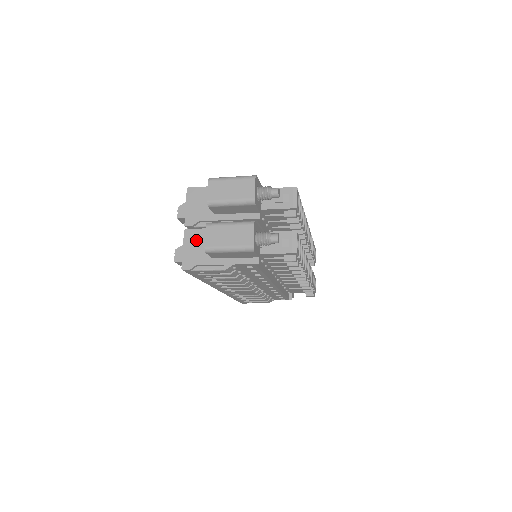
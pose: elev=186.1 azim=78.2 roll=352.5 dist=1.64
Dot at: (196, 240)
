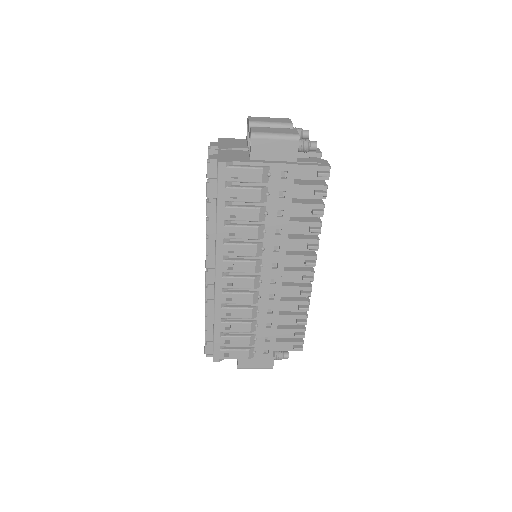
Dot at: (231, 153)
